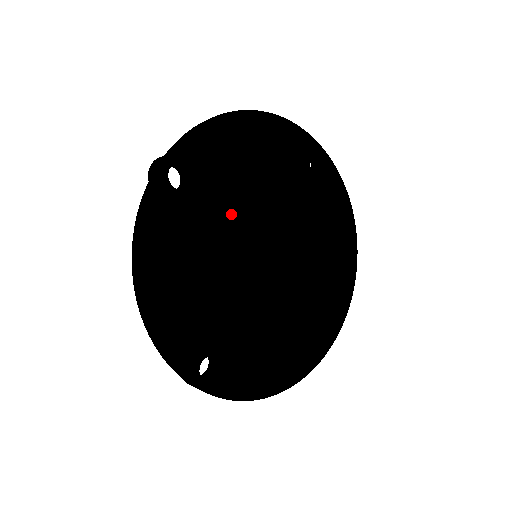
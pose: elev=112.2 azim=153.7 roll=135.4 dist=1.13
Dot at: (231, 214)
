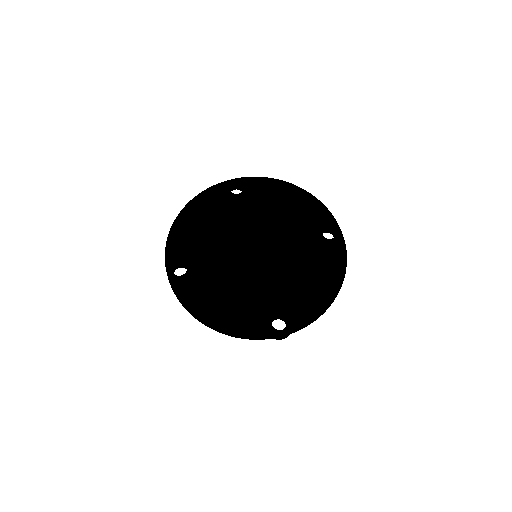
Dot at: (265, 239)
